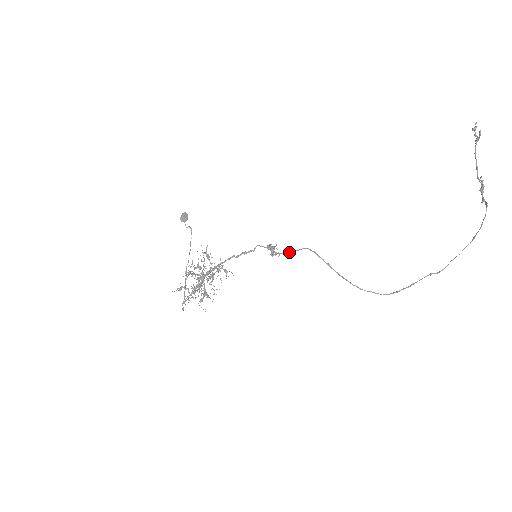
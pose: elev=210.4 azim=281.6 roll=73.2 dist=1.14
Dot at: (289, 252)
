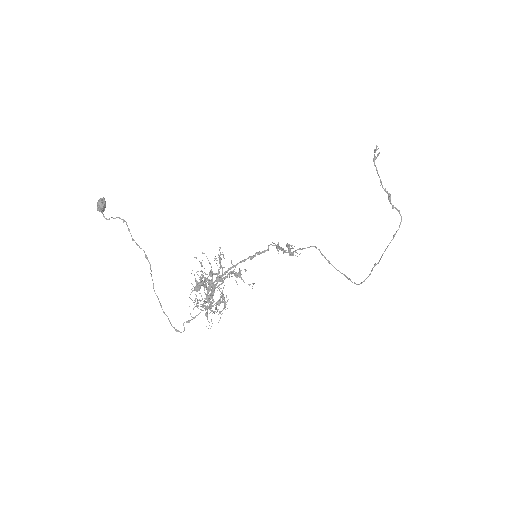
Dot at: occluded
